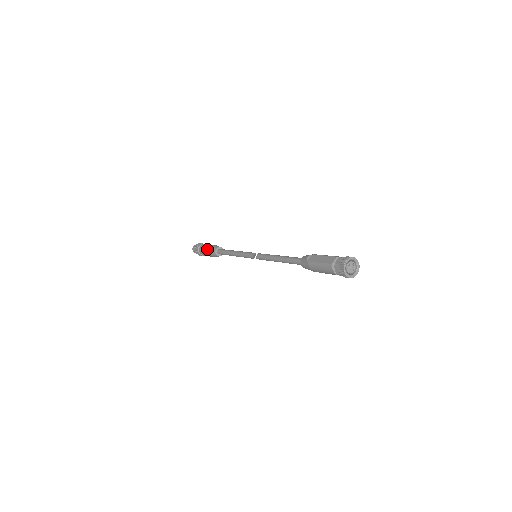
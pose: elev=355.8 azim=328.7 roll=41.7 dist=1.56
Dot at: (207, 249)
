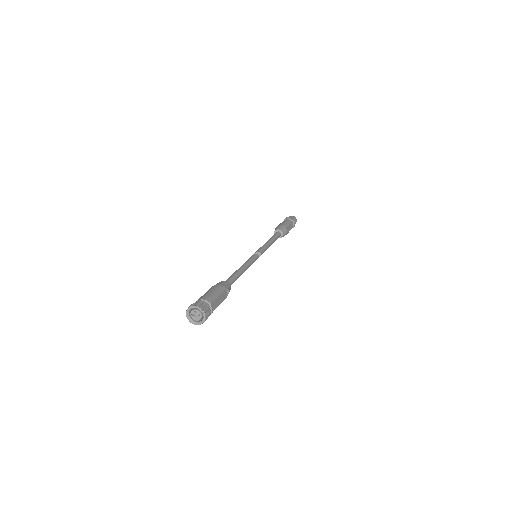
Dot at: occluded
